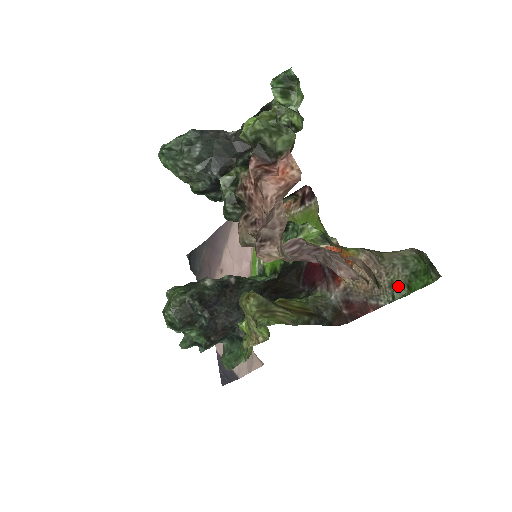
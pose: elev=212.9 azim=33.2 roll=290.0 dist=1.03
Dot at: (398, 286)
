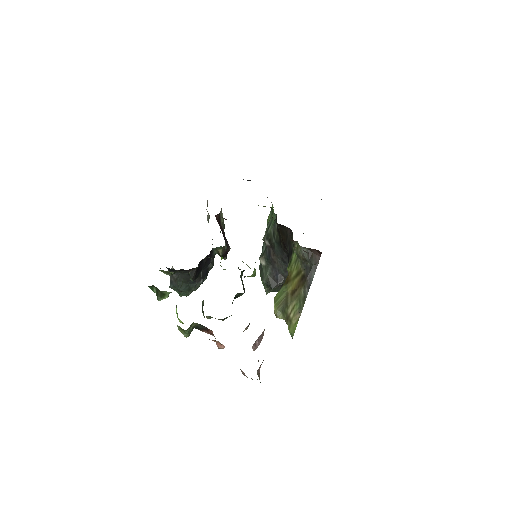
Dot at: occluded
